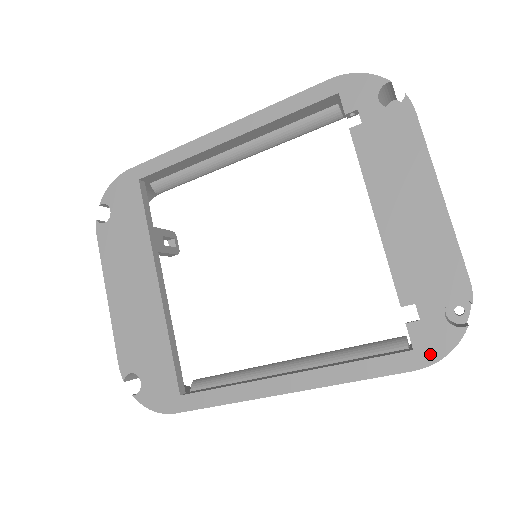
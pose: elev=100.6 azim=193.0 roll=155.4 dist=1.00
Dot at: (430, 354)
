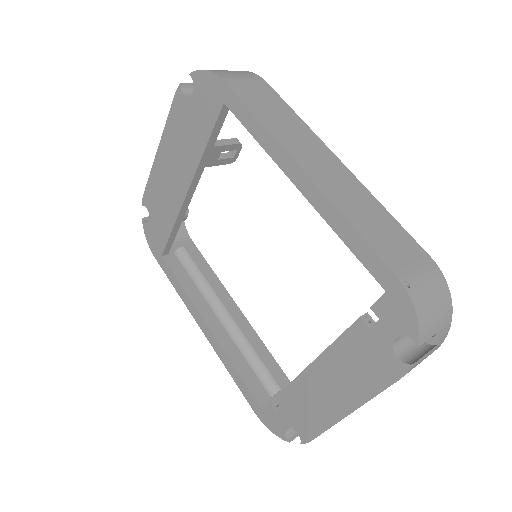
Dot at: (266, 421)
